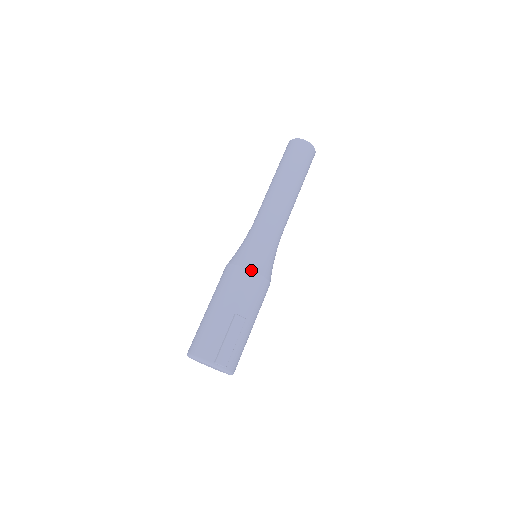
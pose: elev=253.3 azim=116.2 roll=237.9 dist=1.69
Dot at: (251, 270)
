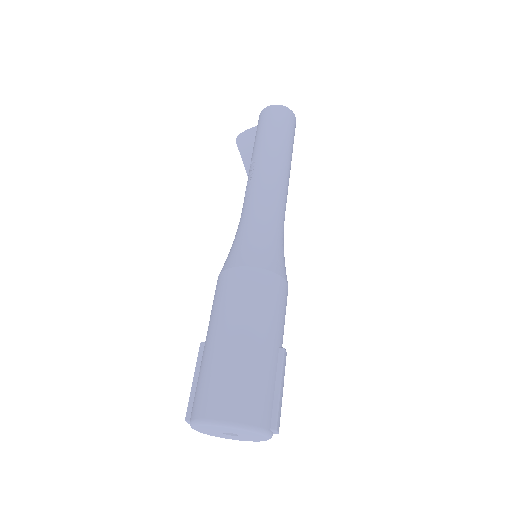
Dot at: (285, 280)
